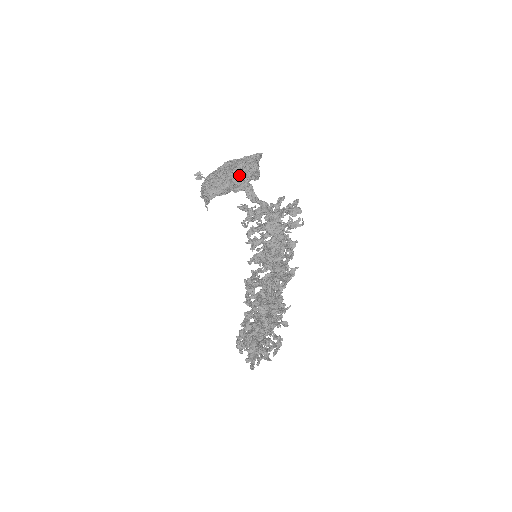
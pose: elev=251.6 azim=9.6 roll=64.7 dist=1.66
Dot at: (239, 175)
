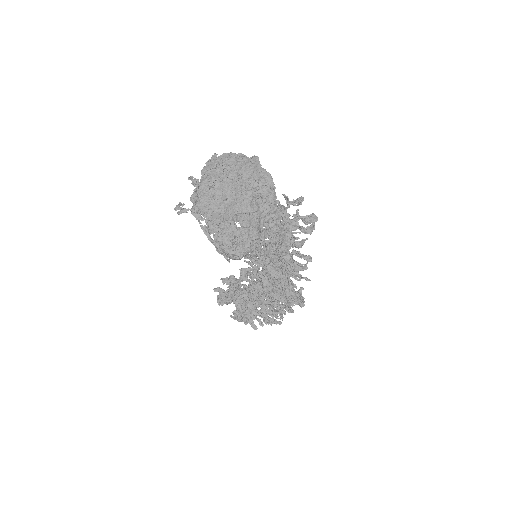
Dot at: (261, 214)
